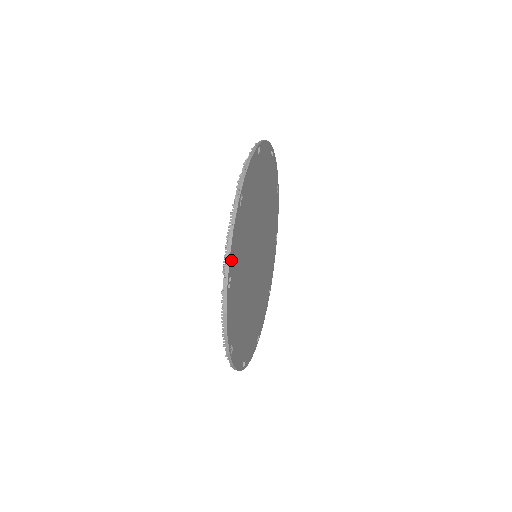
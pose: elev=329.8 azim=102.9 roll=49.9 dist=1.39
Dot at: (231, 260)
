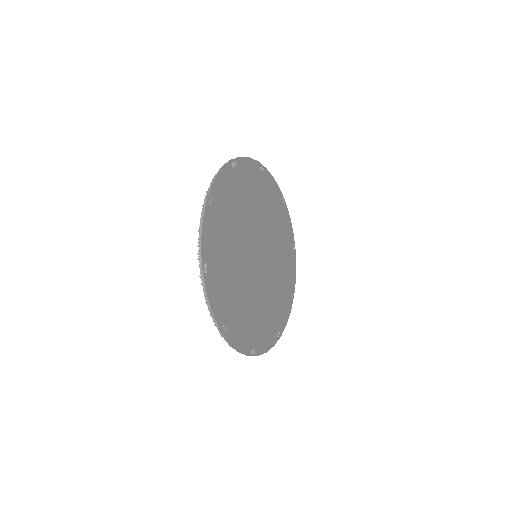
Dot at: (215, 187)
